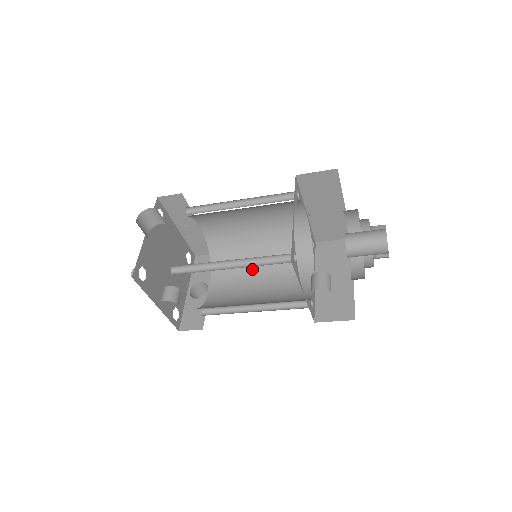
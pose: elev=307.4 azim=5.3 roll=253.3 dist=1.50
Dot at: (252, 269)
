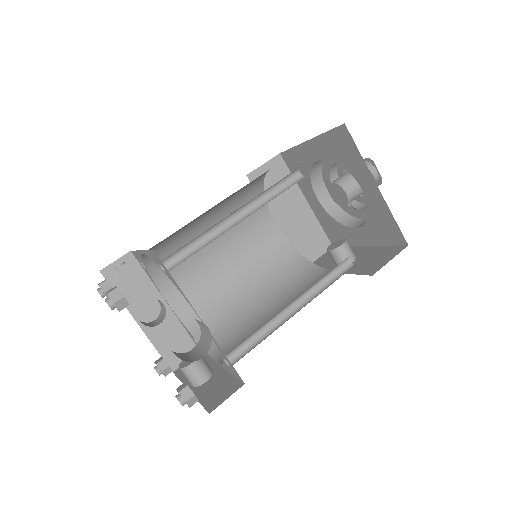
Dot at: (206, 251)
